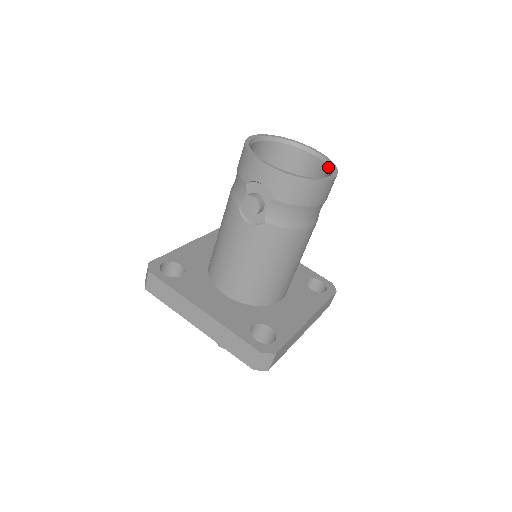
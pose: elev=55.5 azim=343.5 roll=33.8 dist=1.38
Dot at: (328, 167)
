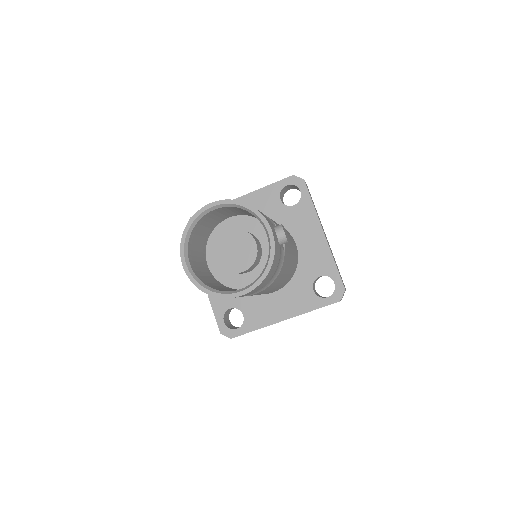
Dot at: occluded
